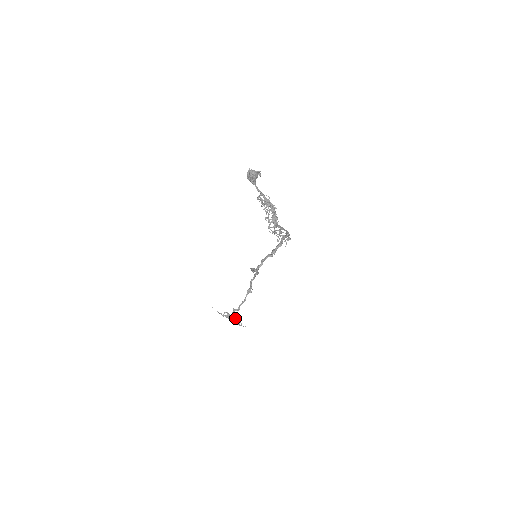
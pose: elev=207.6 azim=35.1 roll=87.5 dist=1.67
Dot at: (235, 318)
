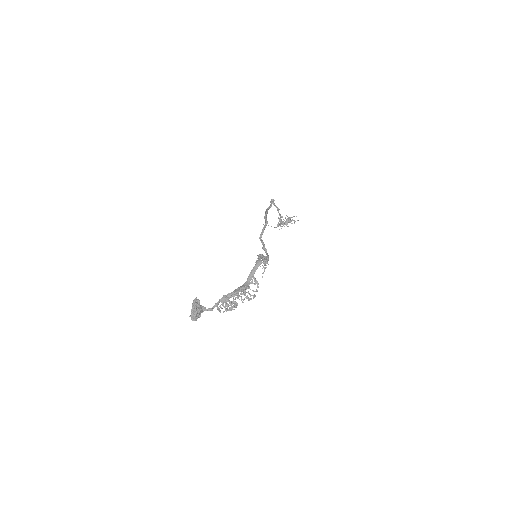
Dot at: (287, 222)
